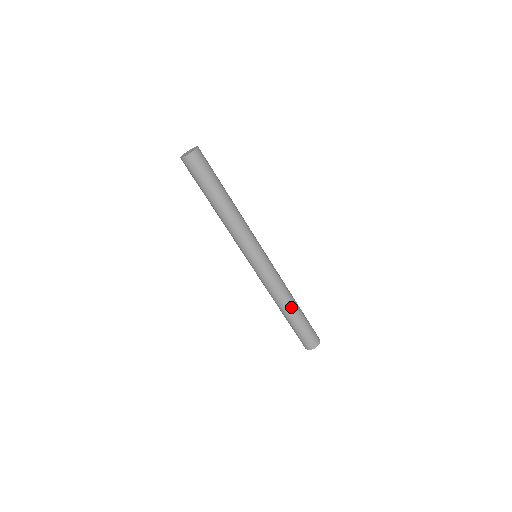
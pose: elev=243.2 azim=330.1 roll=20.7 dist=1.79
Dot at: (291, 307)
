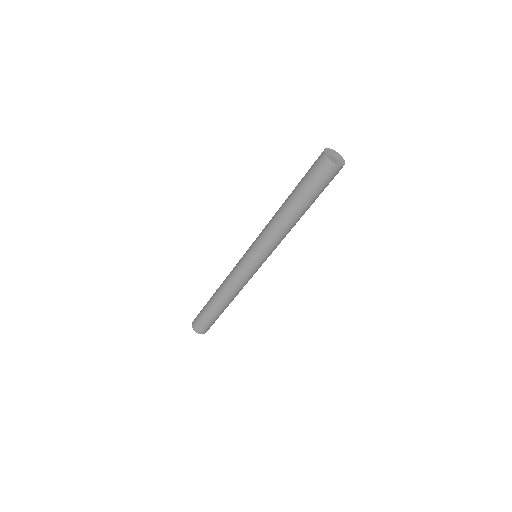
Dot at: occluded
